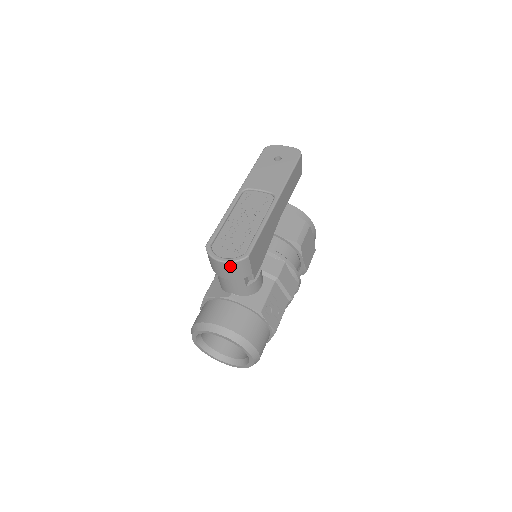
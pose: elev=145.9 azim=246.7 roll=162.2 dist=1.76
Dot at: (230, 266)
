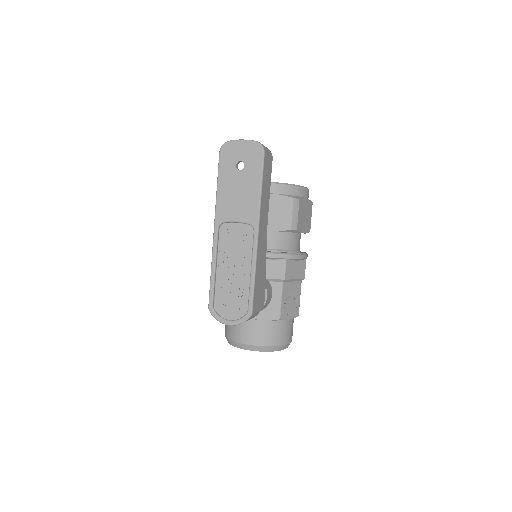
Dot at: occluded
